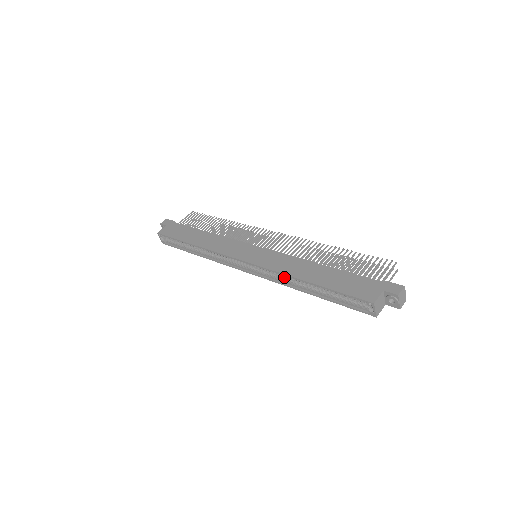
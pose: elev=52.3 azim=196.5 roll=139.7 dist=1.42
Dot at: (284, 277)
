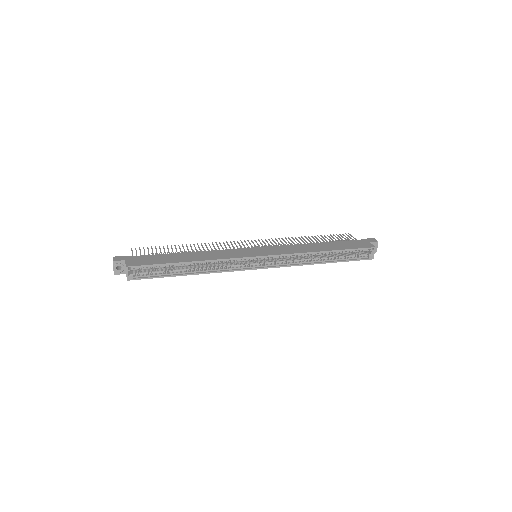
Dot at: (298, 259)
